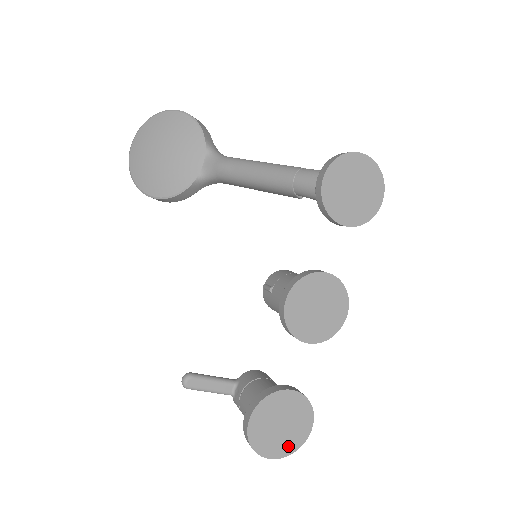
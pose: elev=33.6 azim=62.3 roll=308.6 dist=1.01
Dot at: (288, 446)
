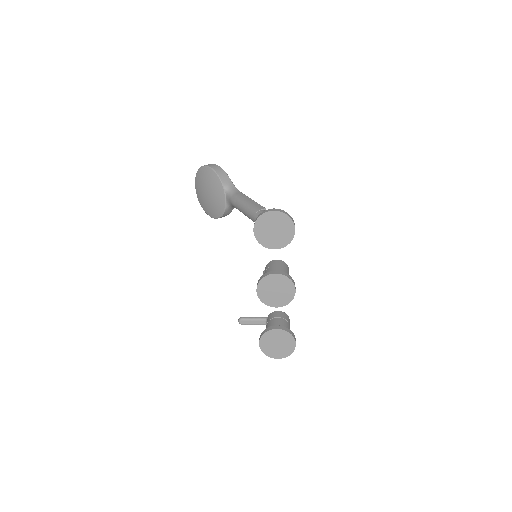
Dot at: (285, 353)
